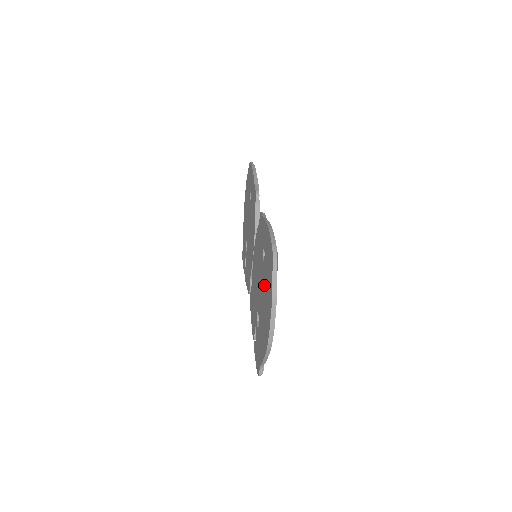
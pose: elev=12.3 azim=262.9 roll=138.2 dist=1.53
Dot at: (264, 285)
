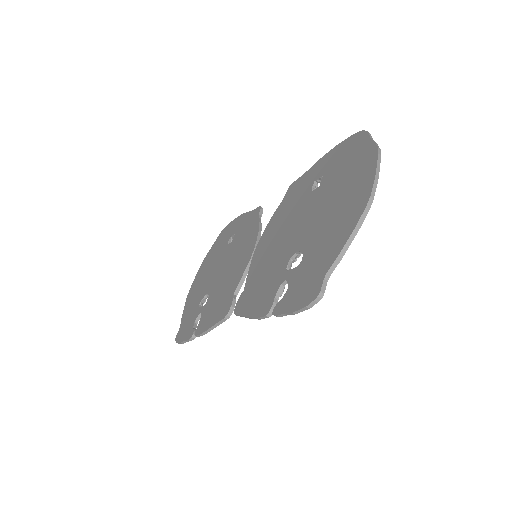
Dot at: (329, 191)
